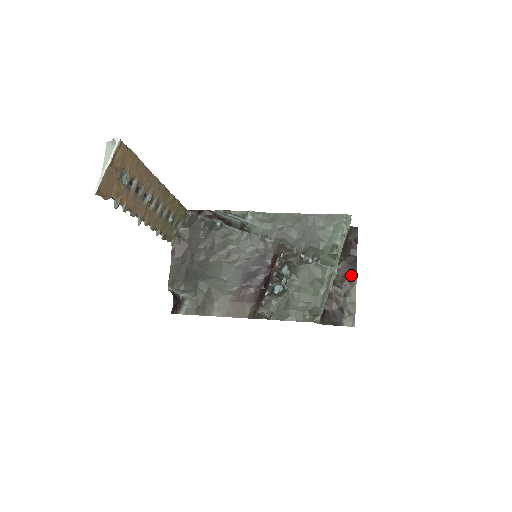
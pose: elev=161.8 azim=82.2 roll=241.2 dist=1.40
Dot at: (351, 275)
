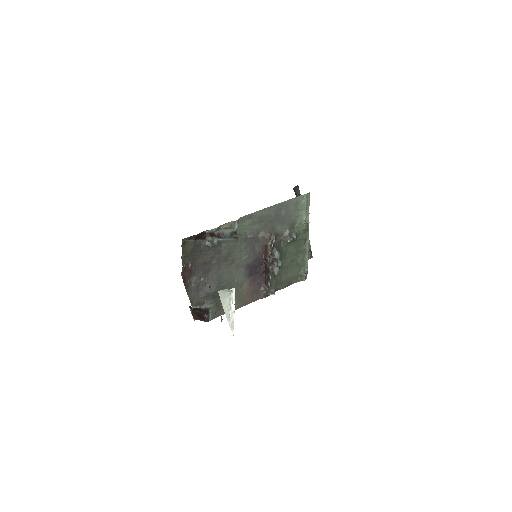
Dot at: occluded
